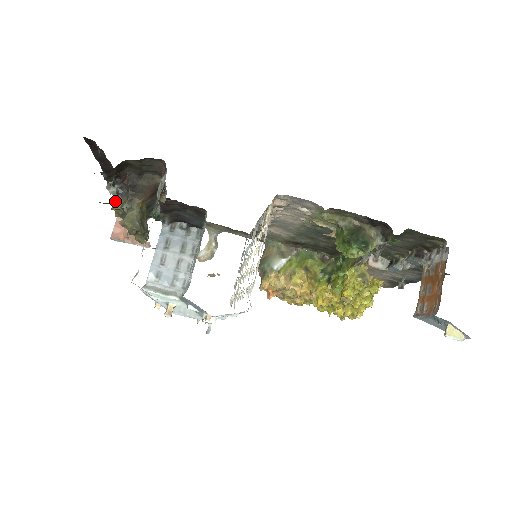
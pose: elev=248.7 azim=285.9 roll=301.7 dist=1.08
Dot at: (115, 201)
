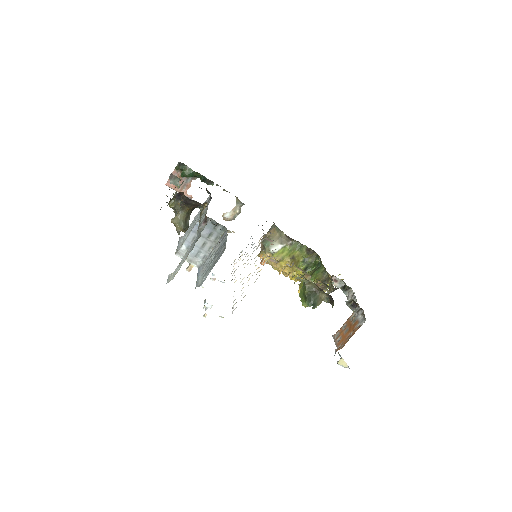
Dot at: (172, 201)
